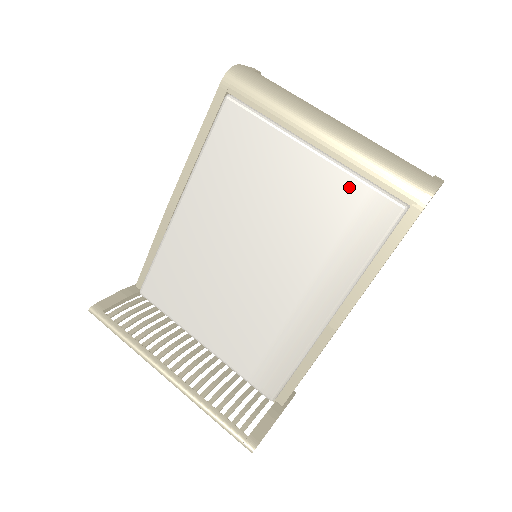
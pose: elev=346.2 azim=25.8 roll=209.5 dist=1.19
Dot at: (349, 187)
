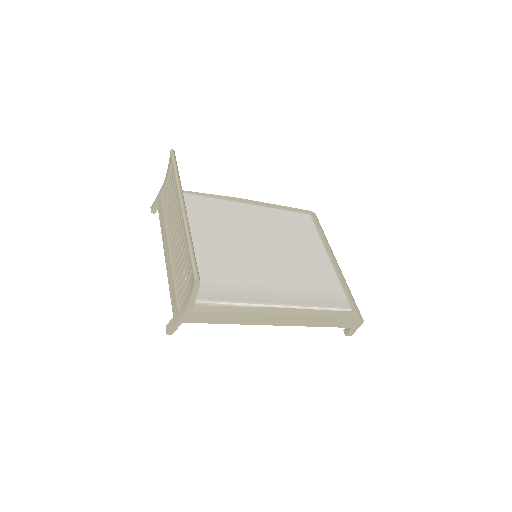
Dot at: (334, 281)
